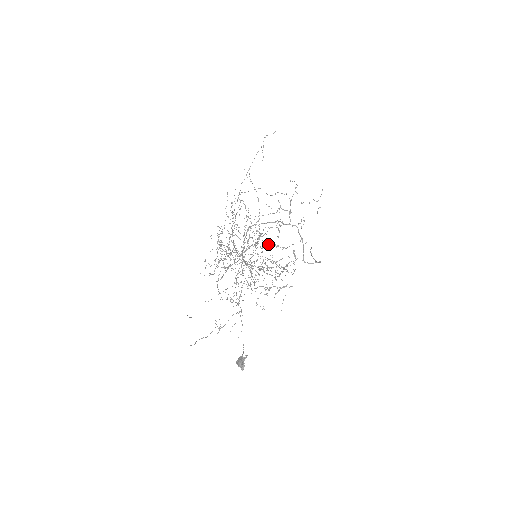
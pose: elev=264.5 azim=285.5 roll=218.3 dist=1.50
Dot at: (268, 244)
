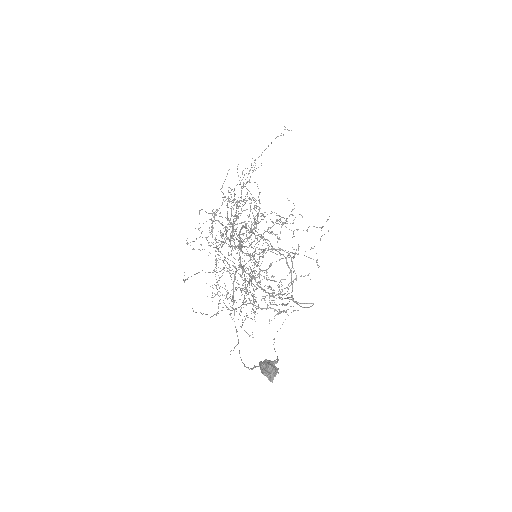
Dot at: occluded
